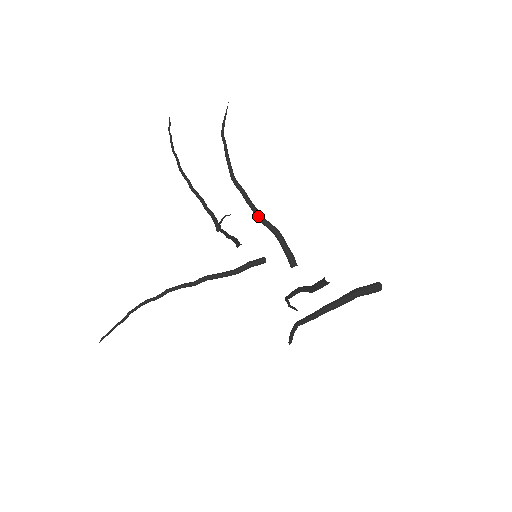
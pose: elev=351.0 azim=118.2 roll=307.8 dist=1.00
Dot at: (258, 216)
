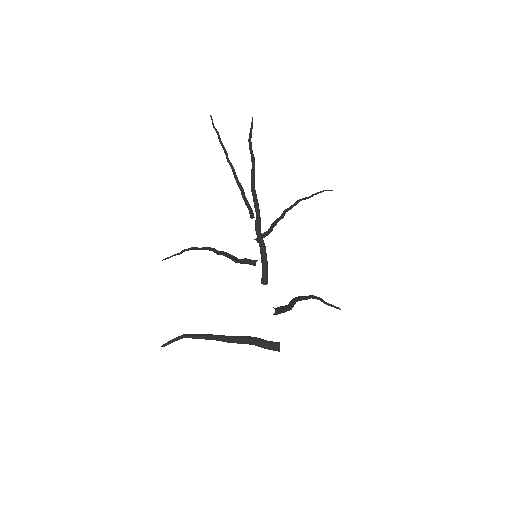
Dot at: (255, 226)
